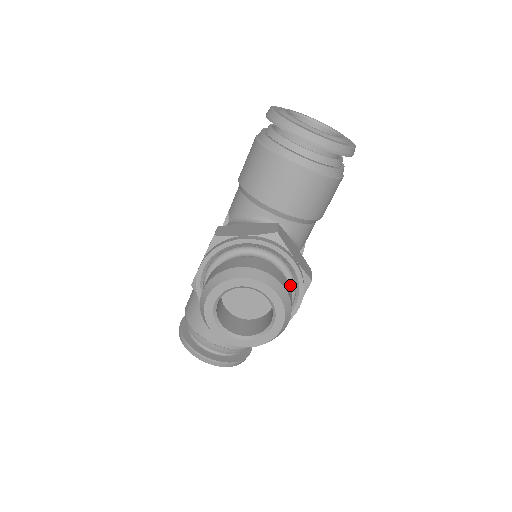
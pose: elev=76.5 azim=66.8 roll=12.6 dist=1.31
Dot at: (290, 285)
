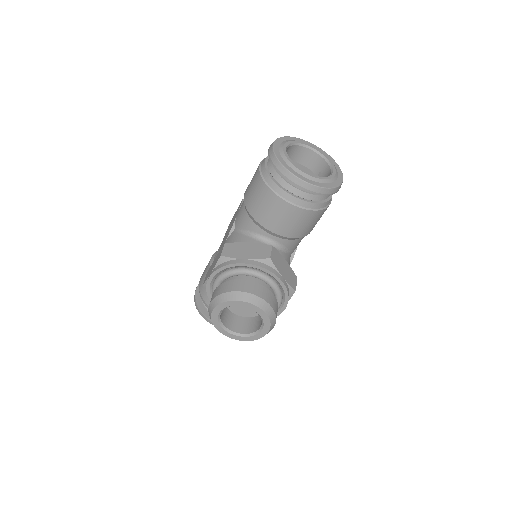
Dot at: (278, 296)
